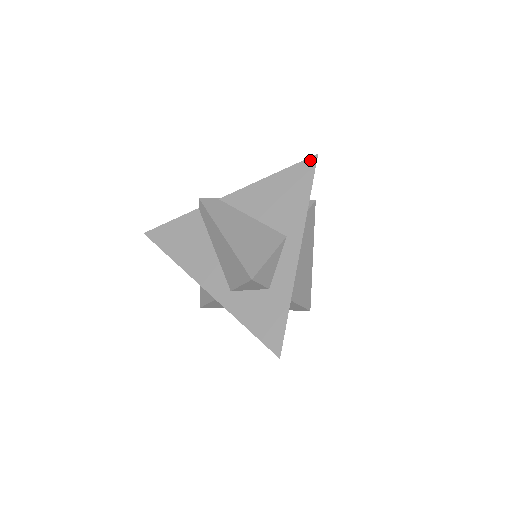
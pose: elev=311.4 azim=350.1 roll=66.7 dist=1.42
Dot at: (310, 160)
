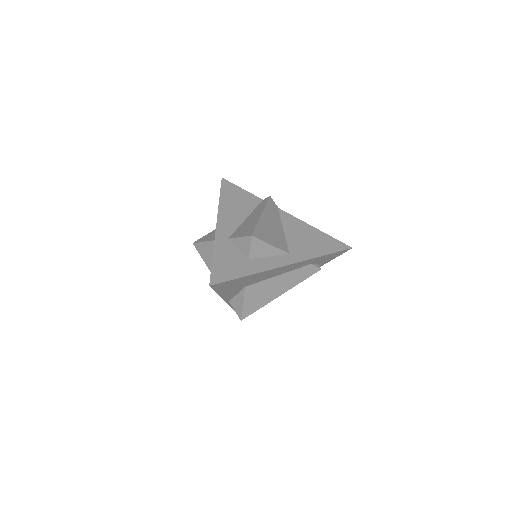
Dot at: (345, 245)
